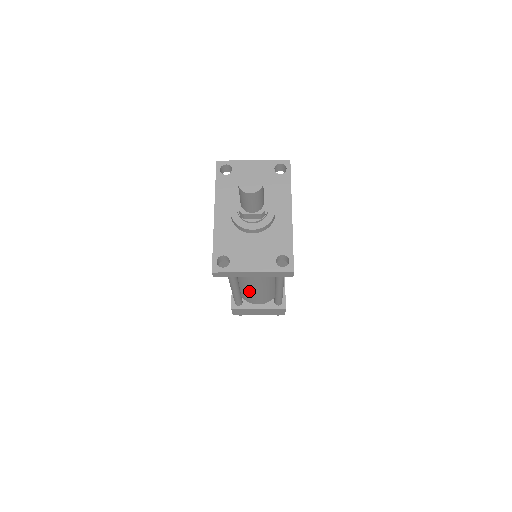
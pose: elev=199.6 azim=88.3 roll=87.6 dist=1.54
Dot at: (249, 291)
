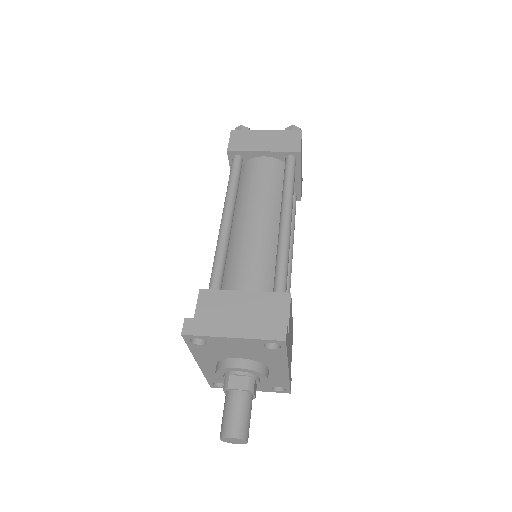
Dot at: occluded
